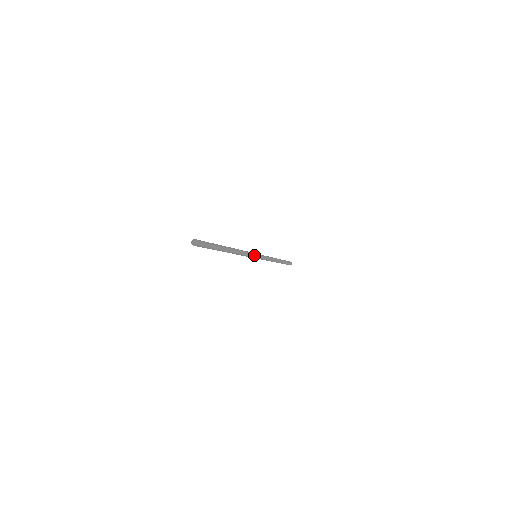
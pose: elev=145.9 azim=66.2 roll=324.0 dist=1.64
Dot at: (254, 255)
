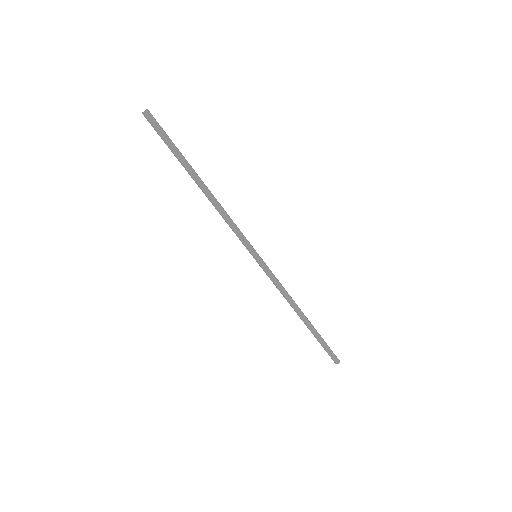
Dot at: (249, 245)
